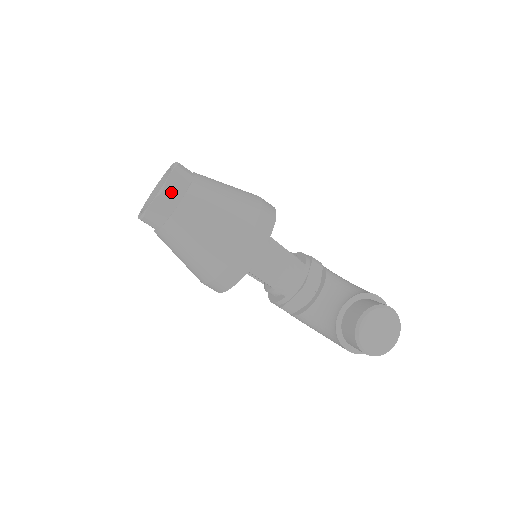
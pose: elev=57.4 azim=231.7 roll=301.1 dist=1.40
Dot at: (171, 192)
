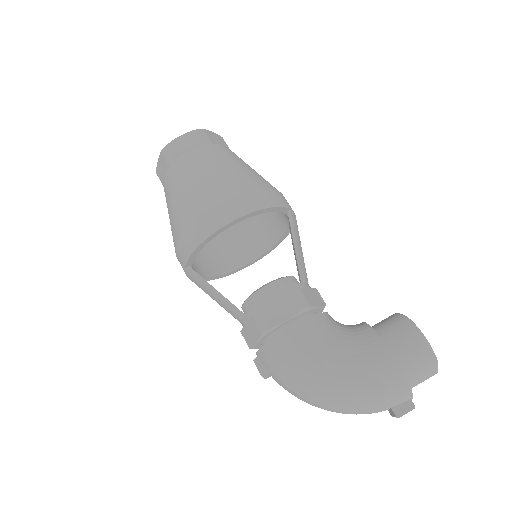
Dot at: occluded
